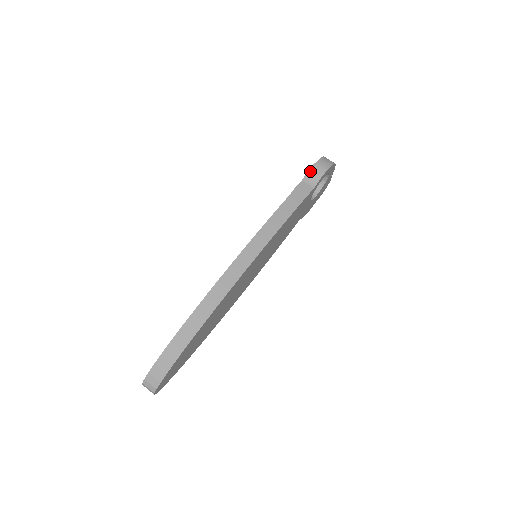
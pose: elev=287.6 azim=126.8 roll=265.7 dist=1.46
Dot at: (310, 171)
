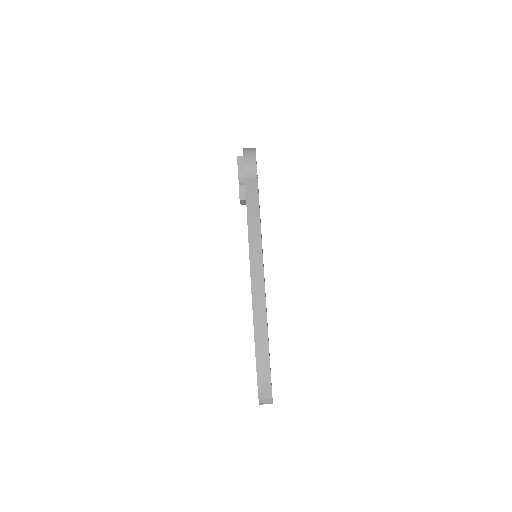
Dot at: (245, 167)
